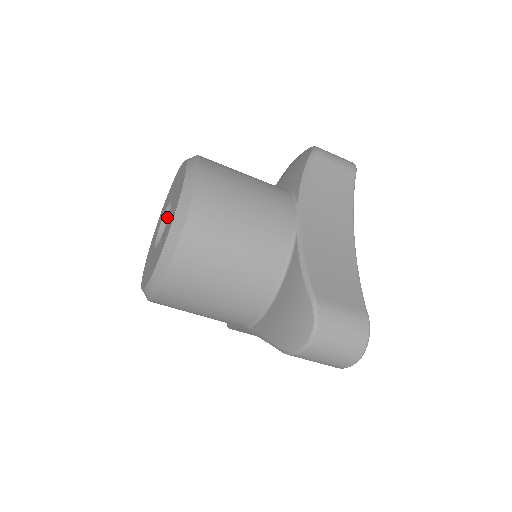
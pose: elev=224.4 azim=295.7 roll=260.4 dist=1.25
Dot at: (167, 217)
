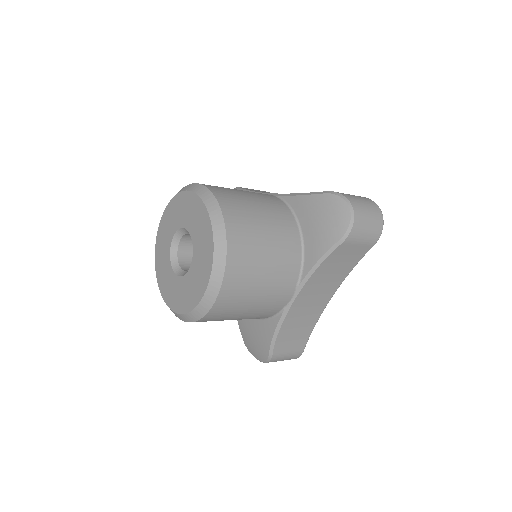
Dot at: (186, 232)
